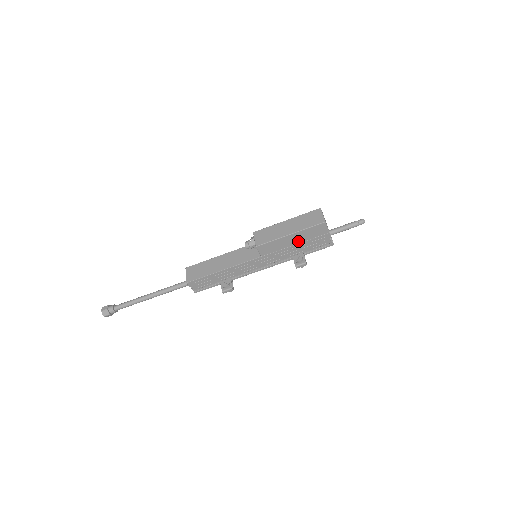
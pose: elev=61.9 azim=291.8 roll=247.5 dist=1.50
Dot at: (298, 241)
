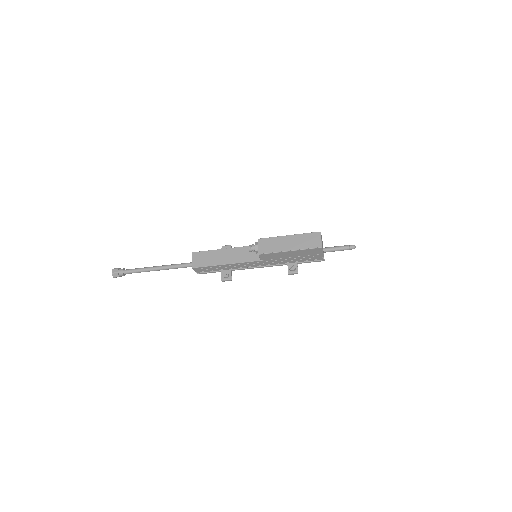
Dot at: (295, 255)
